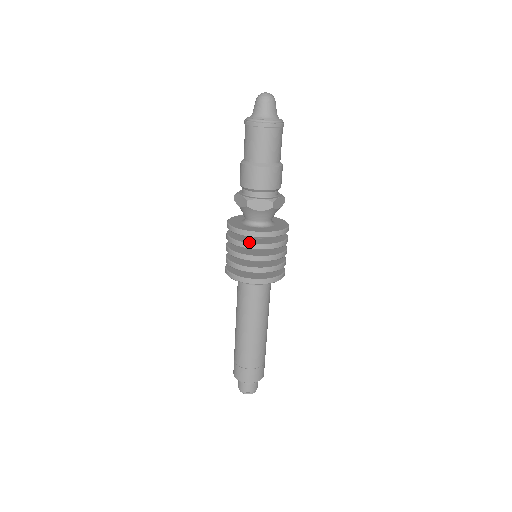
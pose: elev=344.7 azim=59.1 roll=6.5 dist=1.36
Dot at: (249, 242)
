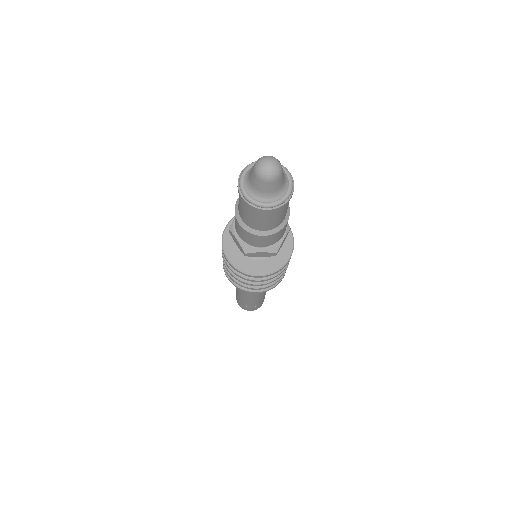
Dot at: occluded
